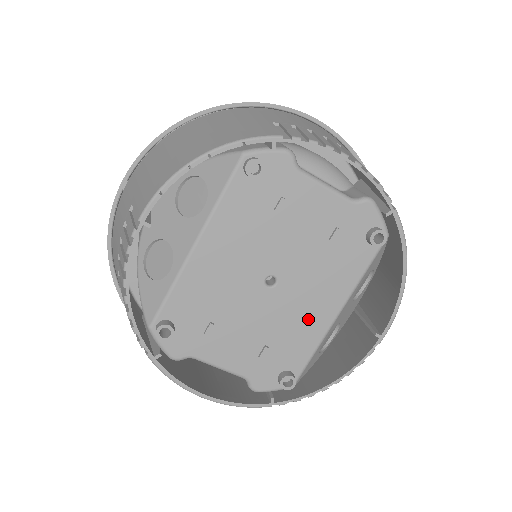
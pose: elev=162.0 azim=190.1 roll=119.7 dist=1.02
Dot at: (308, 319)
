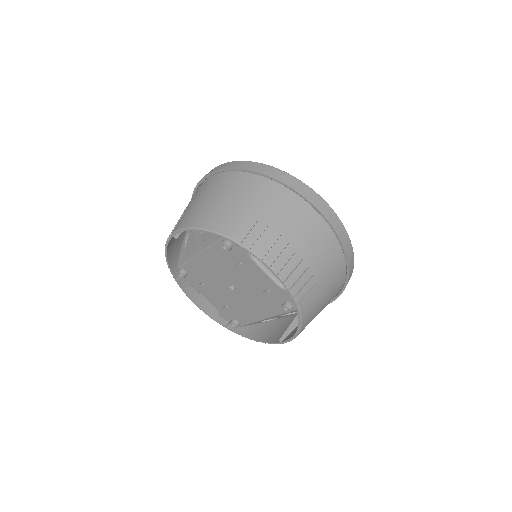
Dot at: (249, 311)
